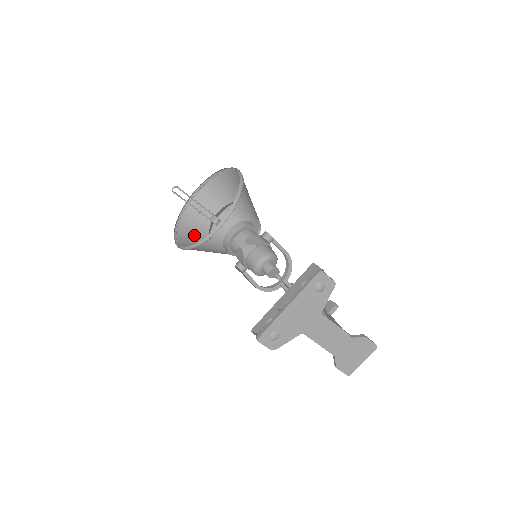
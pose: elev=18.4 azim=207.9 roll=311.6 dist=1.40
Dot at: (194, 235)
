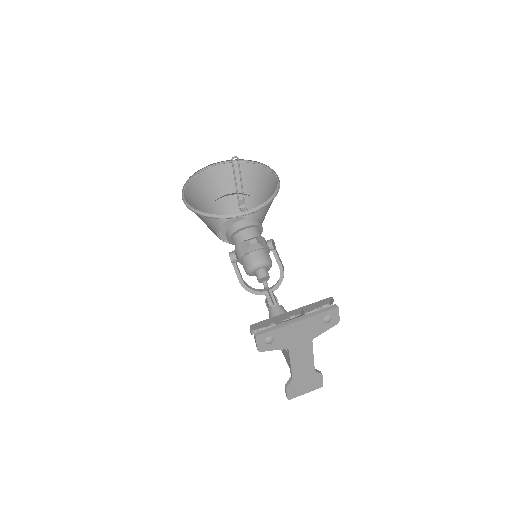
Dot at: (196, 201)
